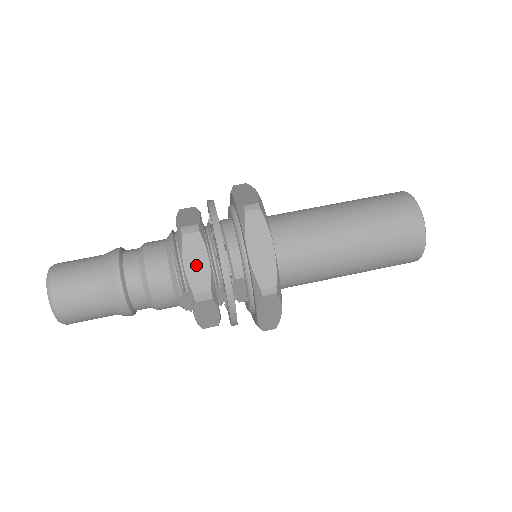
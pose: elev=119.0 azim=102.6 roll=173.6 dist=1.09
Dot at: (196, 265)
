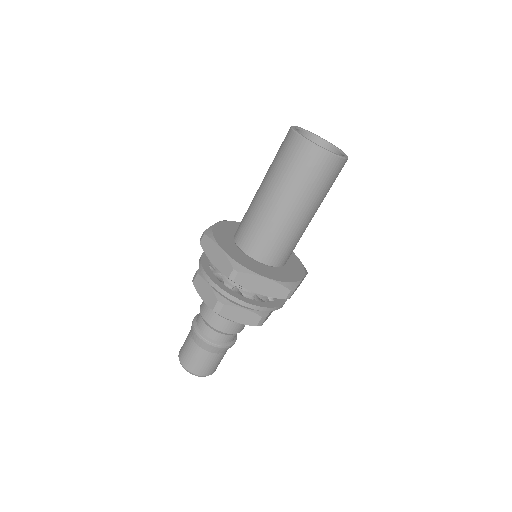
Dot at: occluded
